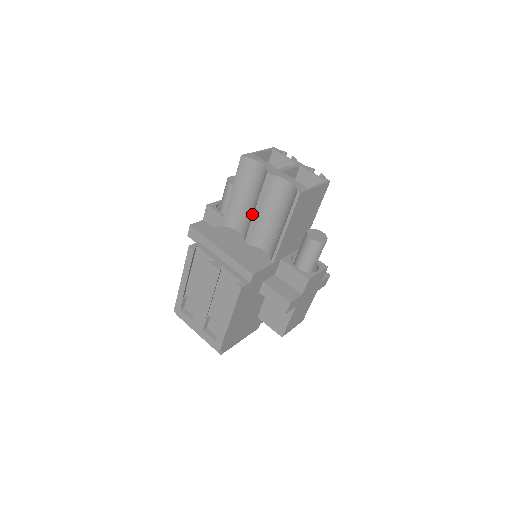
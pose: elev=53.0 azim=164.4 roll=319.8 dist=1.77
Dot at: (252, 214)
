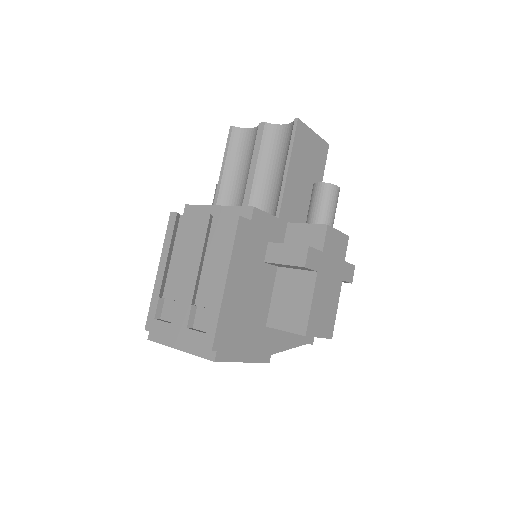
Dot at: (246, 181)
